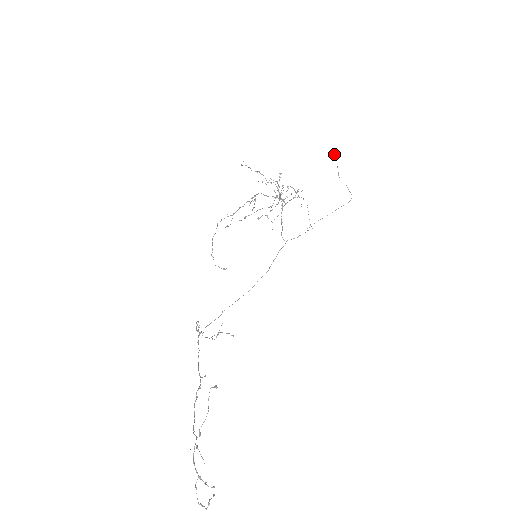
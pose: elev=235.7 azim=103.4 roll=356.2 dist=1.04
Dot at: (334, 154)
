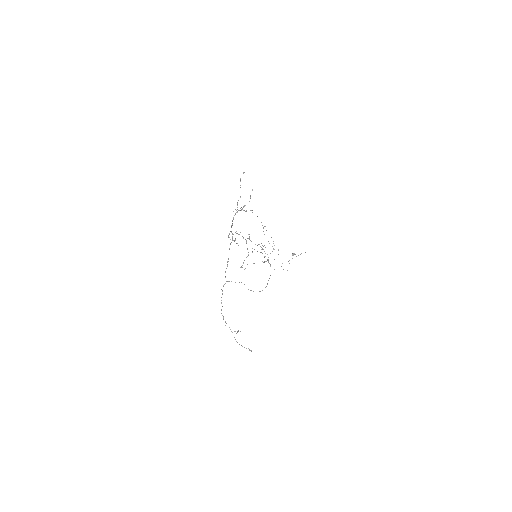
Dot at: (292, 253)
